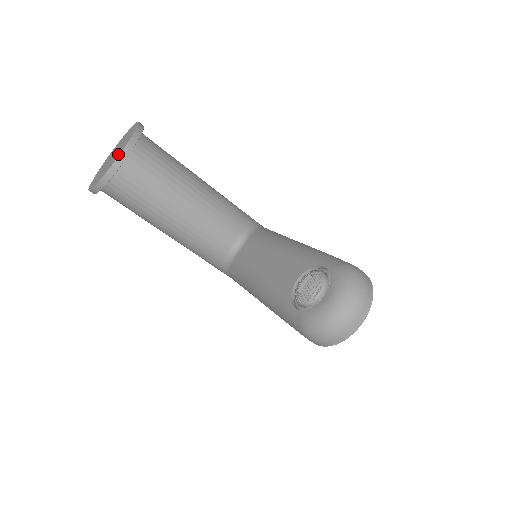
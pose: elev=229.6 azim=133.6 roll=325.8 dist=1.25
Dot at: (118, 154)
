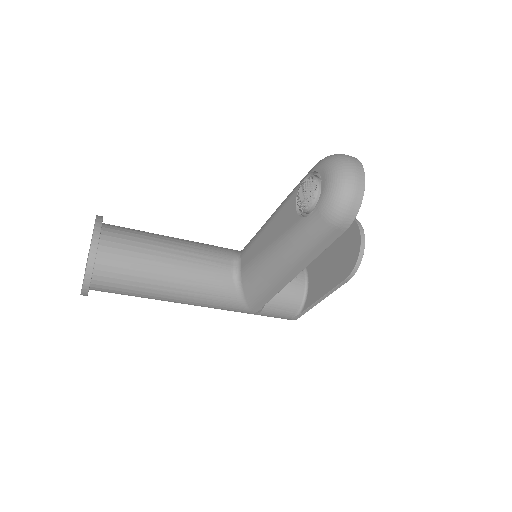
Dot at: occluded
